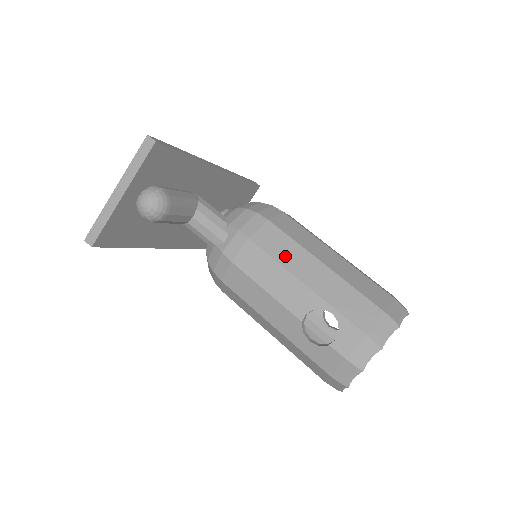
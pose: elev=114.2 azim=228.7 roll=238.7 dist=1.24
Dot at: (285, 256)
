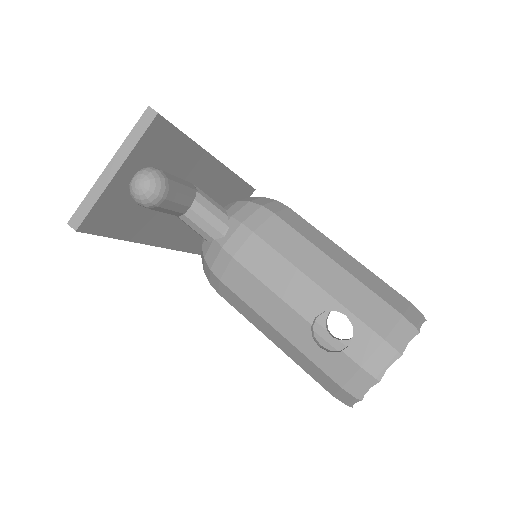
Dot at: (293, 252)
